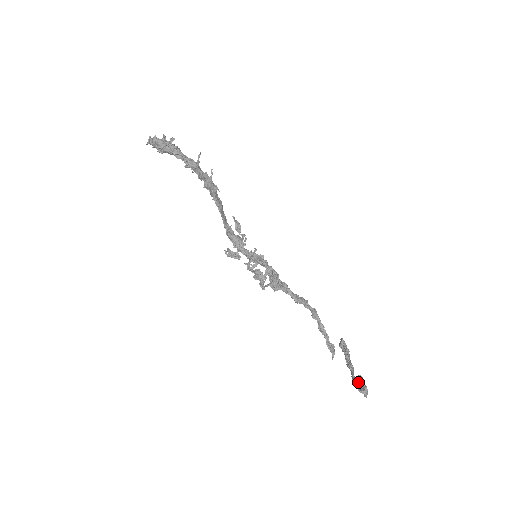
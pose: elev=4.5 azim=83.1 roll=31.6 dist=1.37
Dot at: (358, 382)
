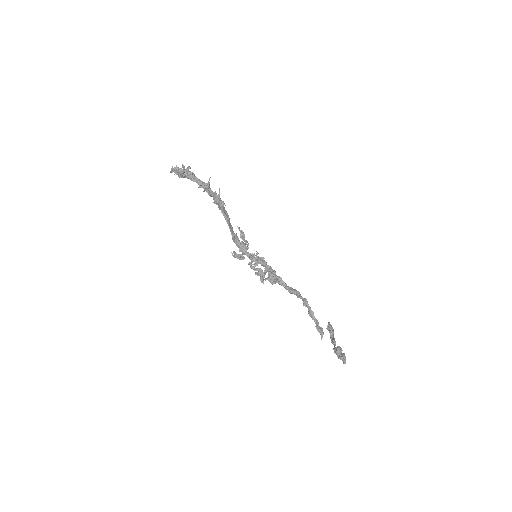
Dot at: (337, 351)
